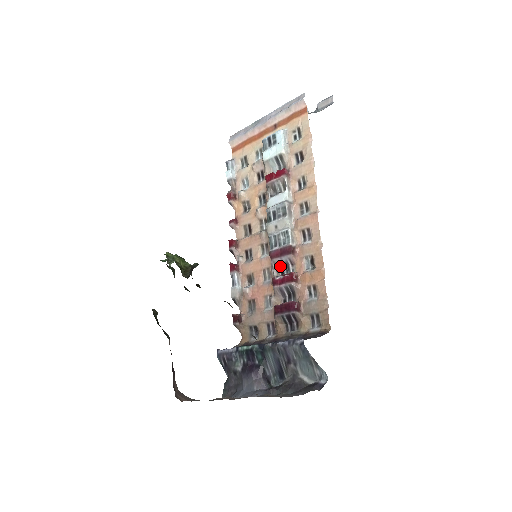
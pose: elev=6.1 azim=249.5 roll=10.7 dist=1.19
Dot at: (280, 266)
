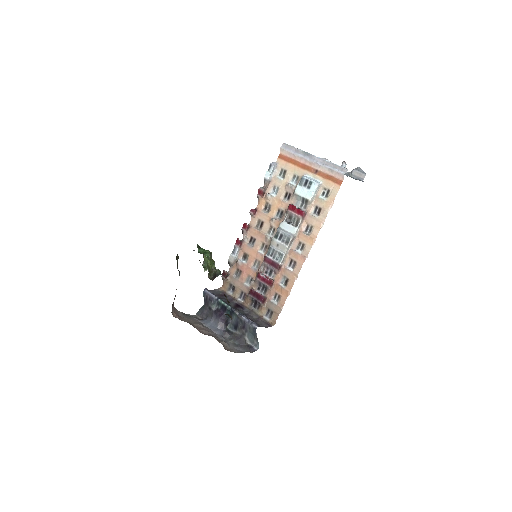
Dot at: (267, 267)
